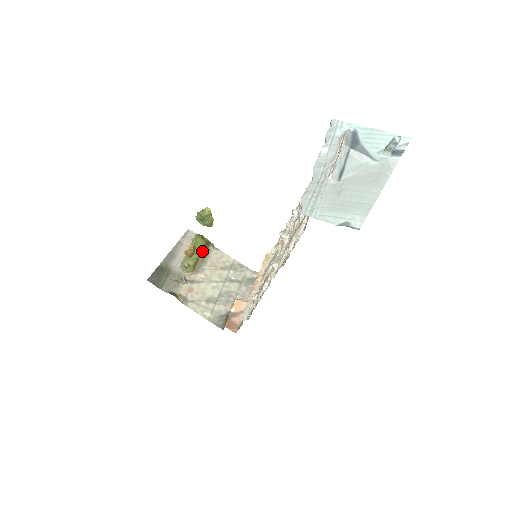
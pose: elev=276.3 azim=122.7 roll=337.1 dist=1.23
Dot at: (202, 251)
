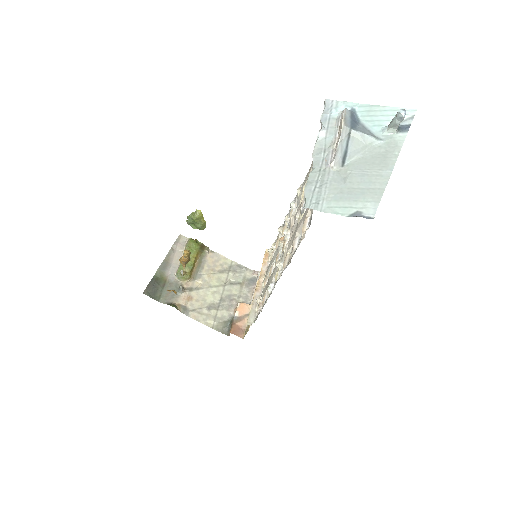
Dot at: (197, 256)
